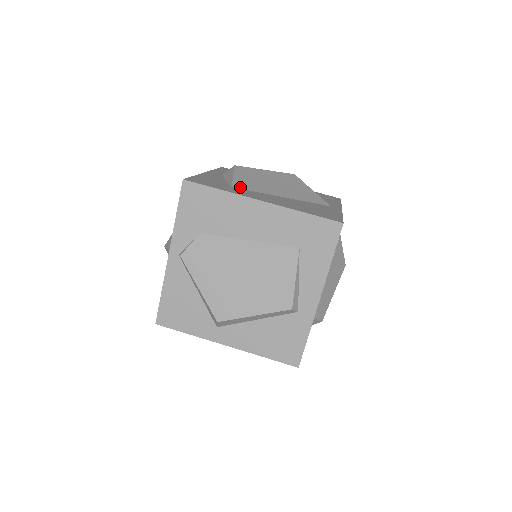
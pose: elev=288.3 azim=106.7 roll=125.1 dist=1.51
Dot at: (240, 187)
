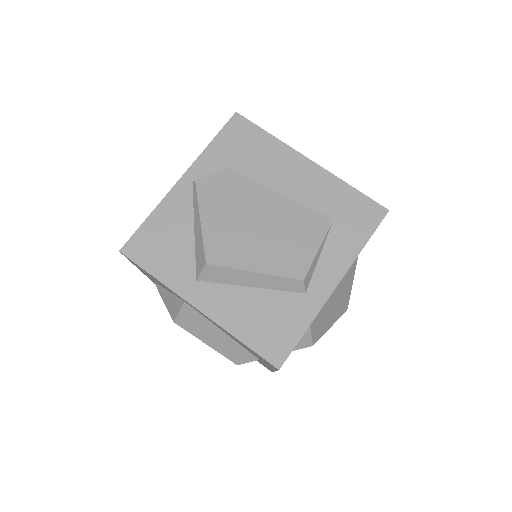
Dot at: occluded
